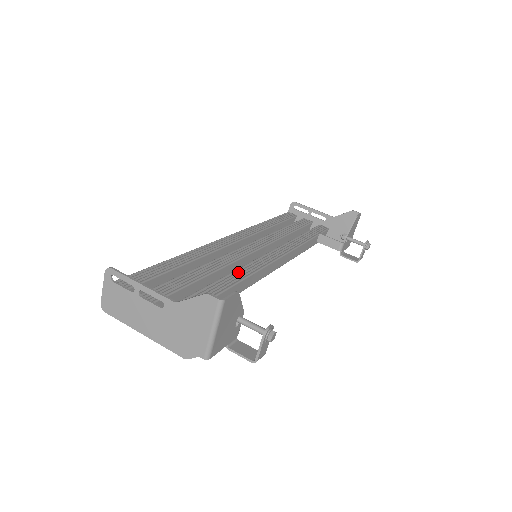
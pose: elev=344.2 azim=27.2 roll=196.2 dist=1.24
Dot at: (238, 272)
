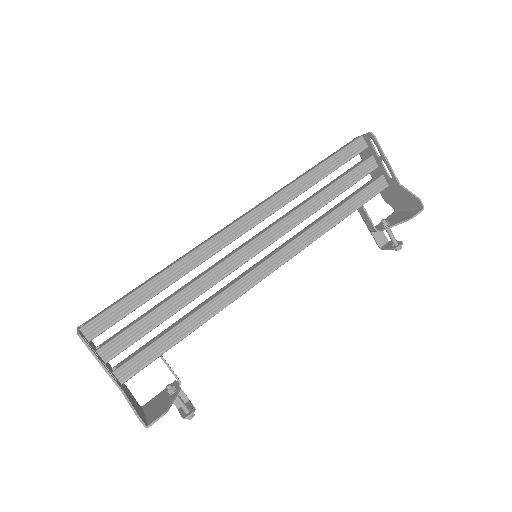
Dot at: (214, 303)
